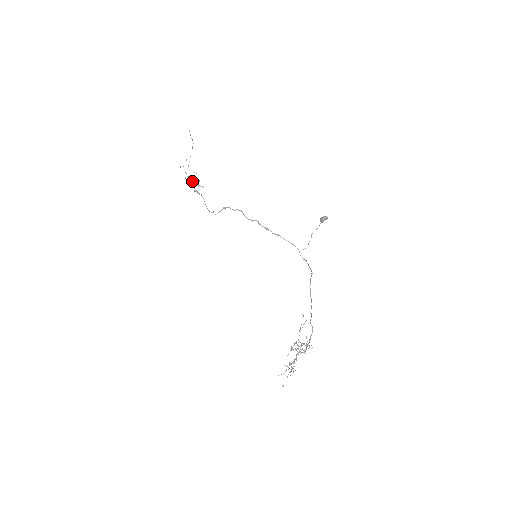
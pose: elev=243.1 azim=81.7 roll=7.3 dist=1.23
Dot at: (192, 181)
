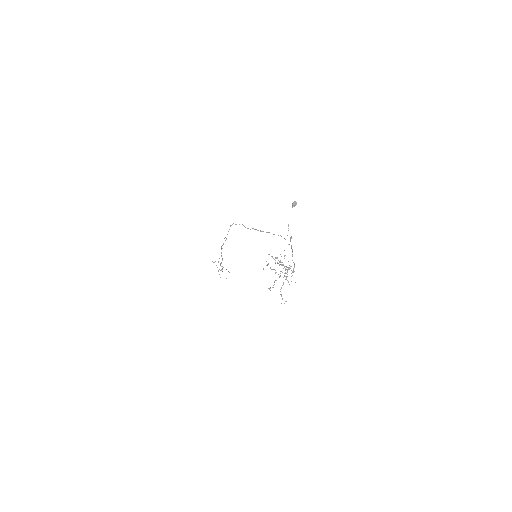
Dot at: occluded
